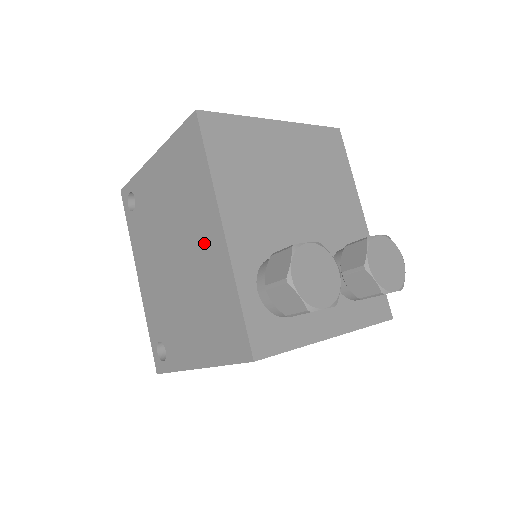
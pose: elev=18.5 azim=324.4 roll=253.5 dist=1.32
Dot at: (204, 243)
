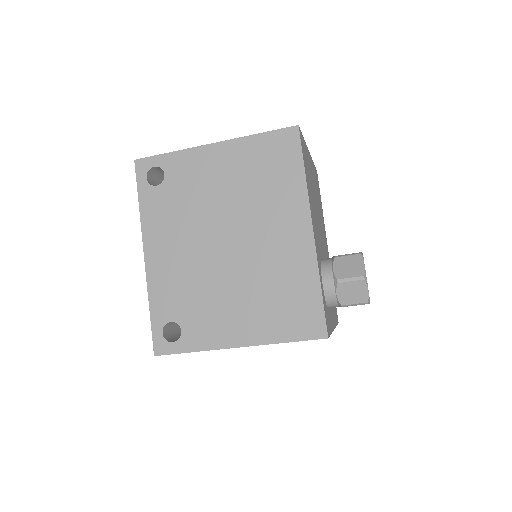
Dot at: (281, 236)
